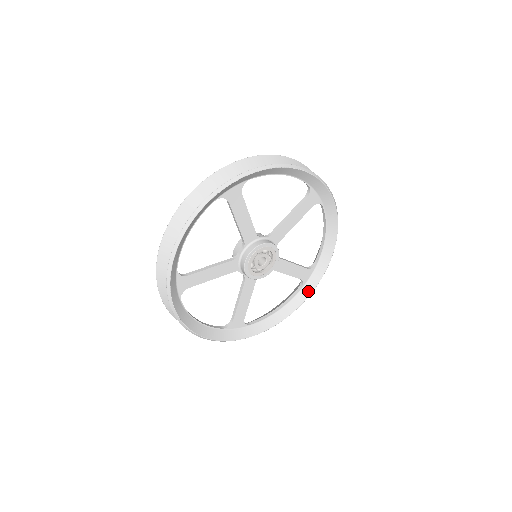
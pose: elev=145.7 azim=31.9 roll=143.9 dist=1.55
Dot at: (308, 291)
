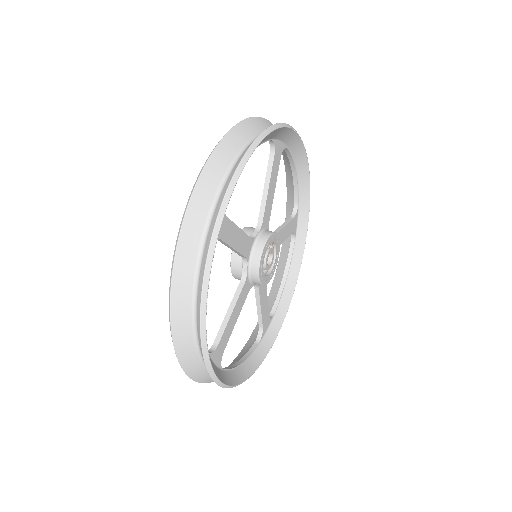
Dot at: (266, 348)
